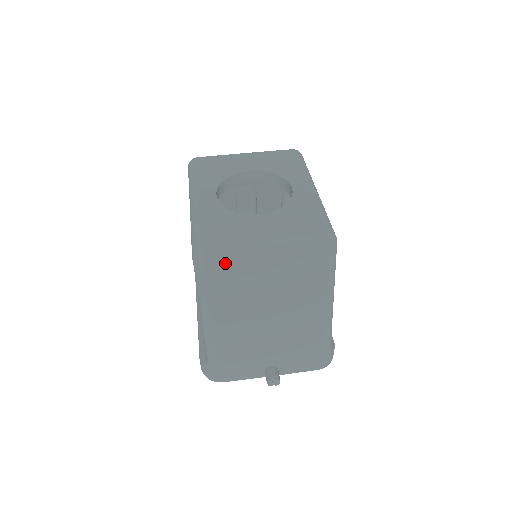
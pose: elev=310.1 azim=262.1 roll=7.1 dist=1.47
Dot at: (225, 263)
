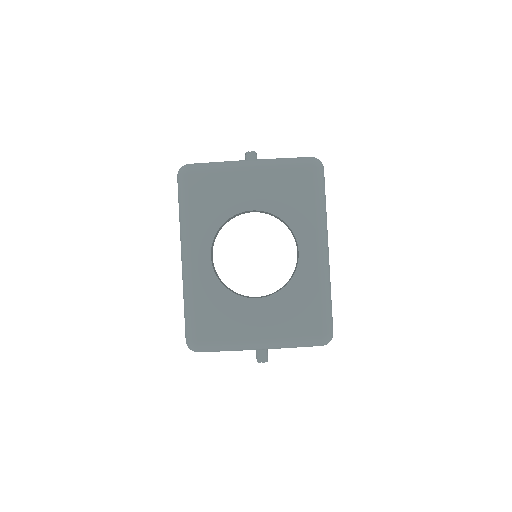
Dot at: (218, 351)
